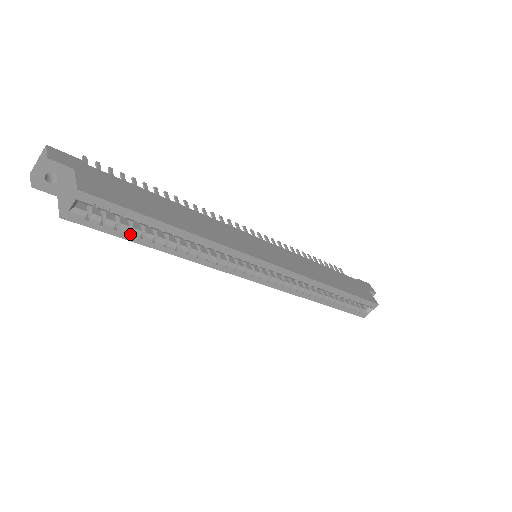
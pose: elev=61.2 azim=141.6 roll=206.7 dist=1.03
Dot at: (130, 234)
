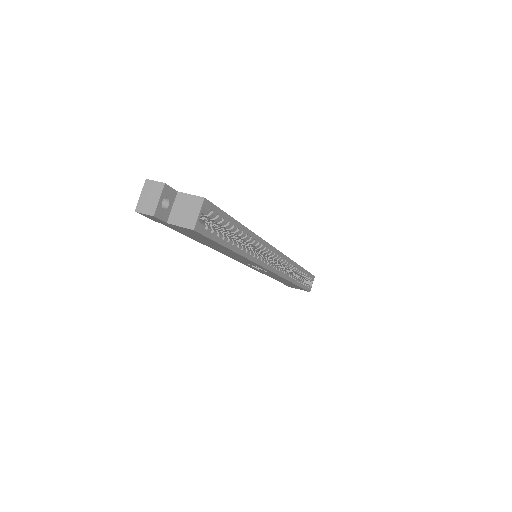
Dot at: (223, 239)
